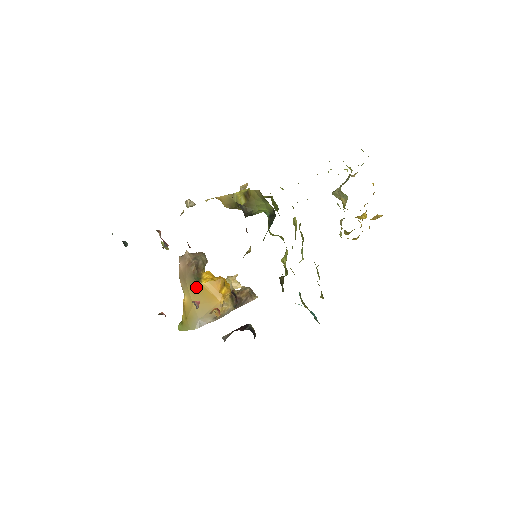
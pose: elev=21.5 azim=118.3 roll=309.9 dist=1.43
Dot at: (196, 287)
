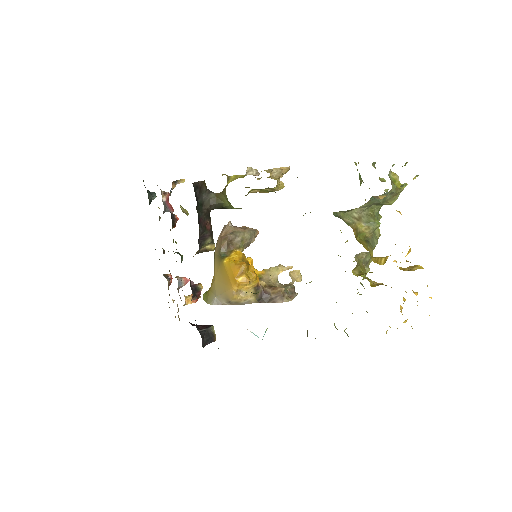
Dot at: (219, 263)
